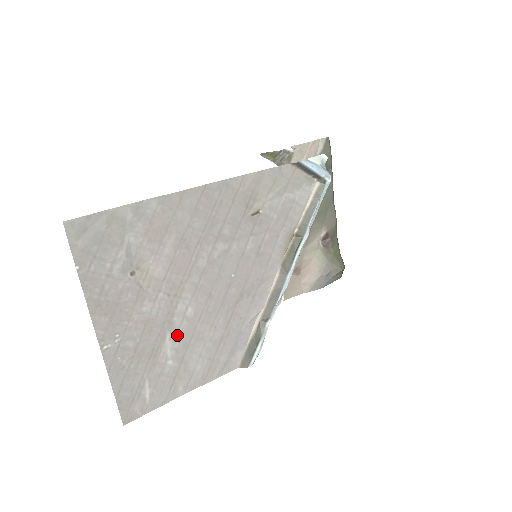
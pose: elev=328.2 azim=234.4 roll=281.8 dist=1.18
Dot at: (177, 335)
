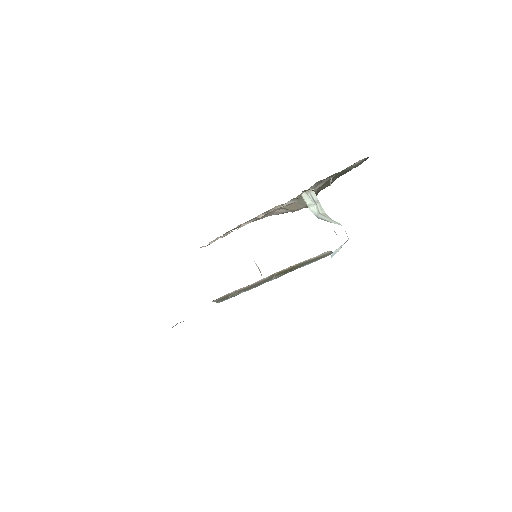
Dot at: occluded
